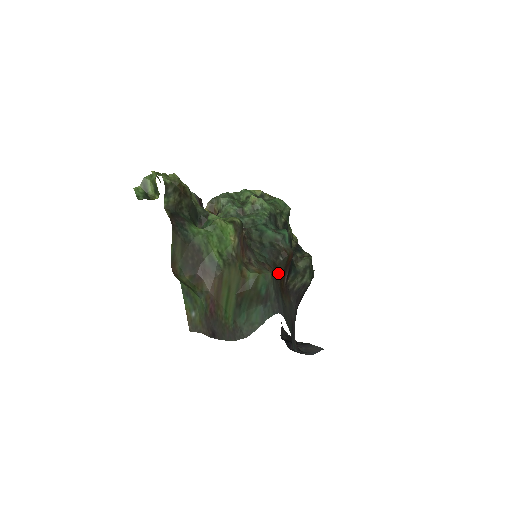
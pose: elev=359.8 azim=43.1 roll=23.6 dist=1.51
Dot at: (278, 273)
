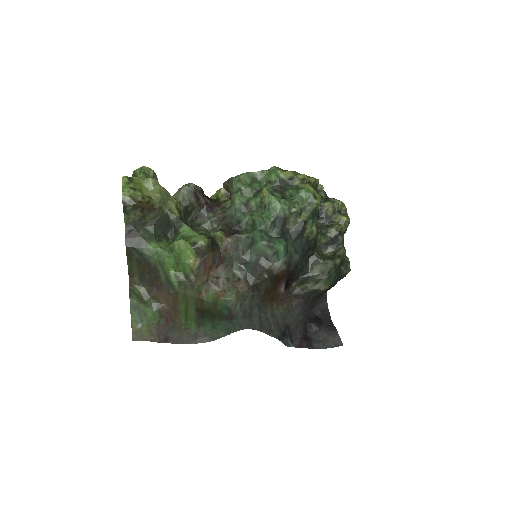
Dot at: (261, 288)
